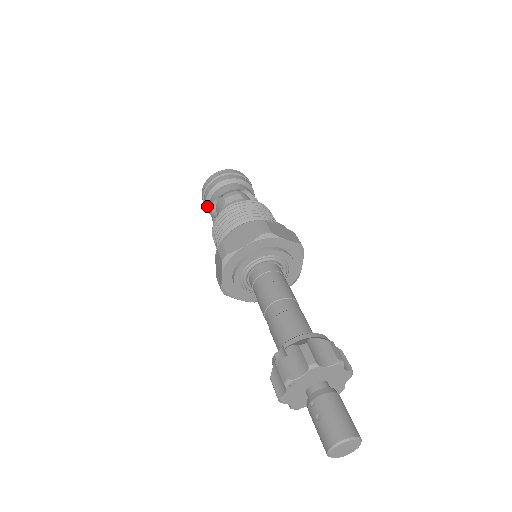
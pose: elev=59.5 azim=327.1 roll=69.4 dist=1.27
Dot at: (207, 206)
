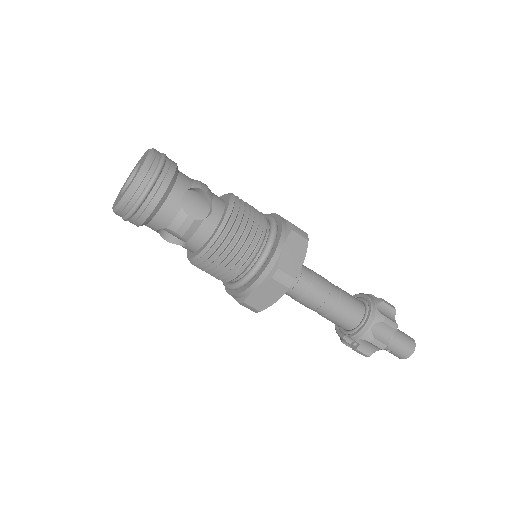
Dot at: occluded
